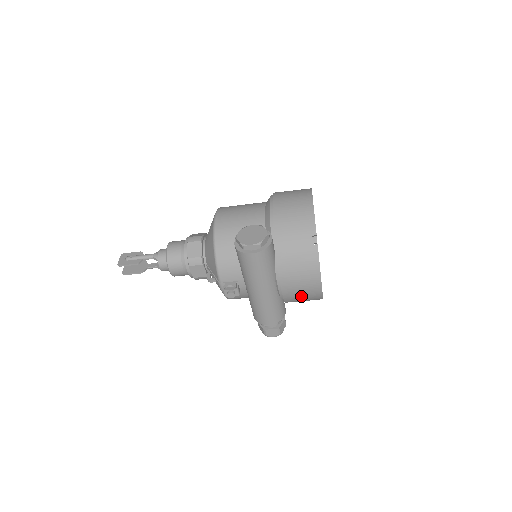
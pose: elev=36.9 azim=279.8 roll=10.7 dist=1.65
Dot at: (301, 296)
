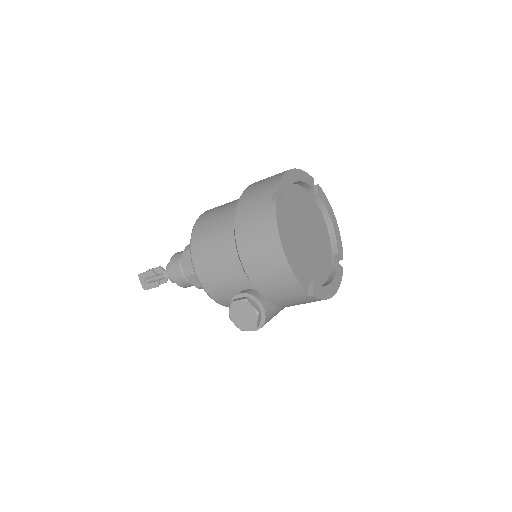
Dot at: occluded
